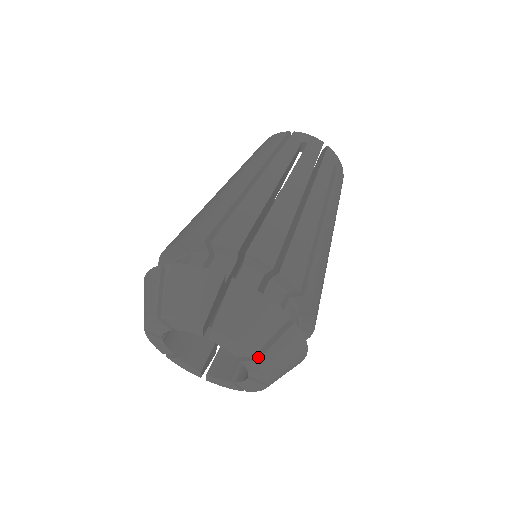
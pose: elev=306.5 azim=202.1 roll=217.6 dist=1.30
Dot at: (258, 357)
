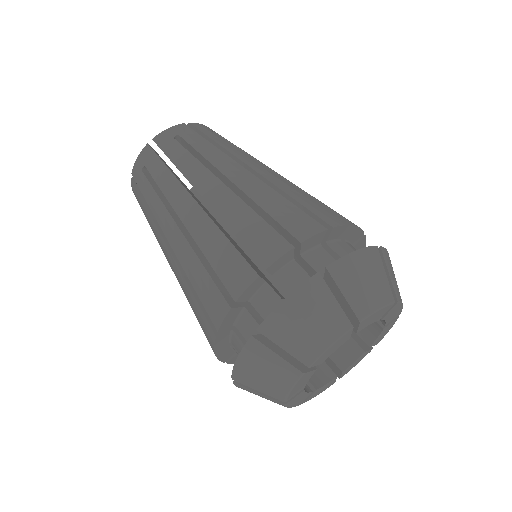
Dot at: (355, 319)
